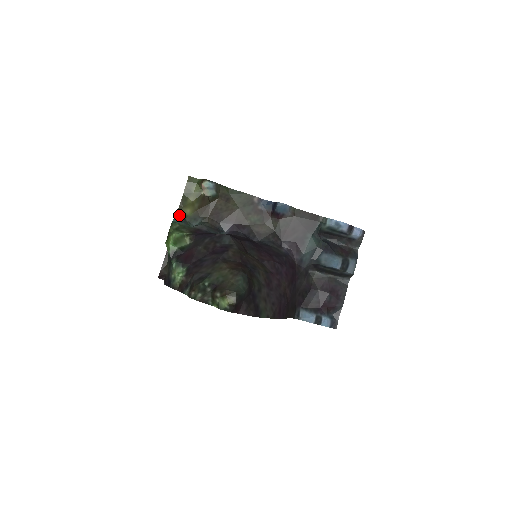
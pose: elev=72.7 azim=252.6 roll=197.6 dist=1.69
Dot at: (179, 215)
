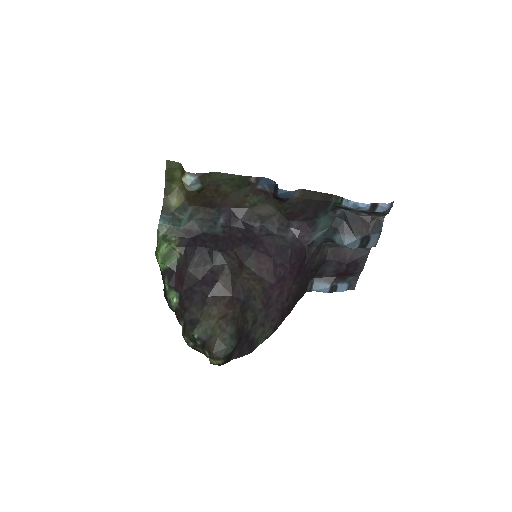
Dot at: (166, 208)
